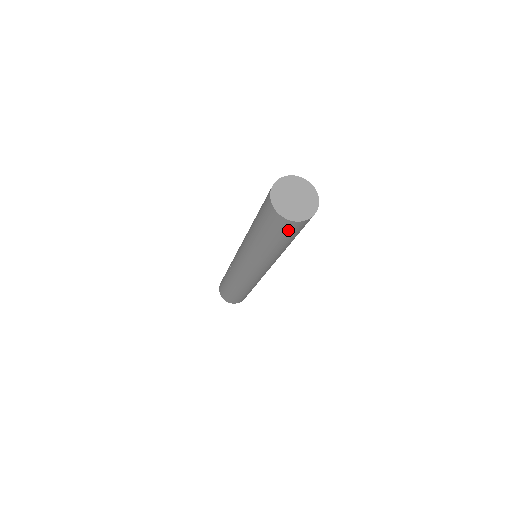
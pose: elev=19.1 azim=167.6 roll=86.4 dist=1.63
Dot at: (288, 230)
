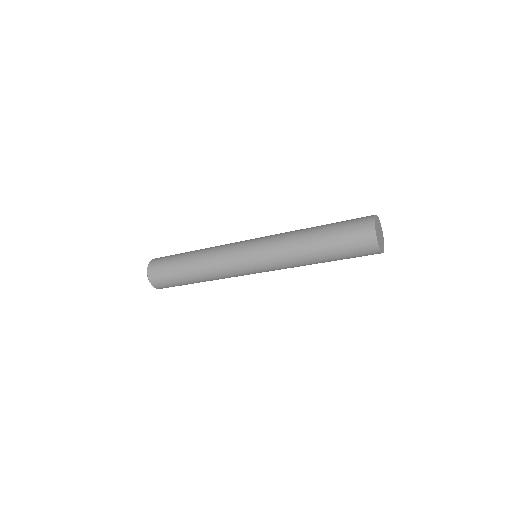
Dot at: (361, 249)
